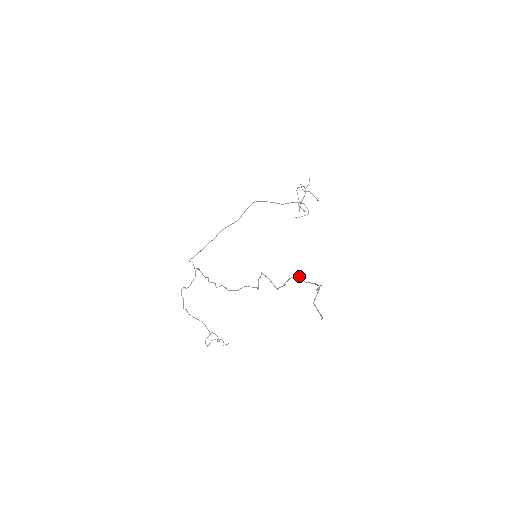
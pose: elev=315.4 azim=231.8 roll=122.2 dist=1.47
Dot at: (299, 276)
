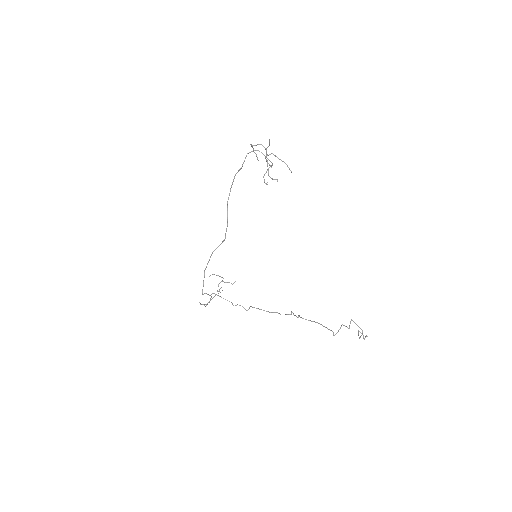
Dot at: occluded
